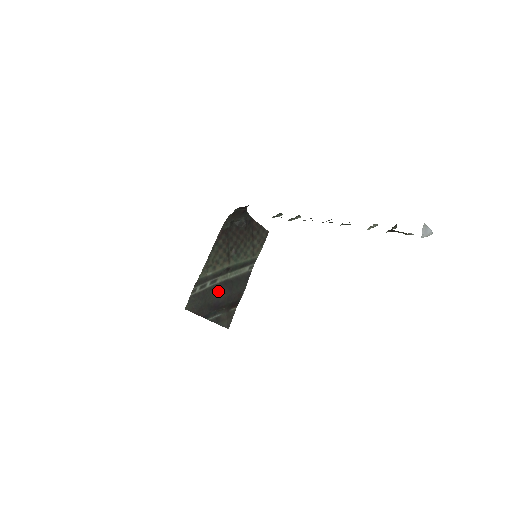
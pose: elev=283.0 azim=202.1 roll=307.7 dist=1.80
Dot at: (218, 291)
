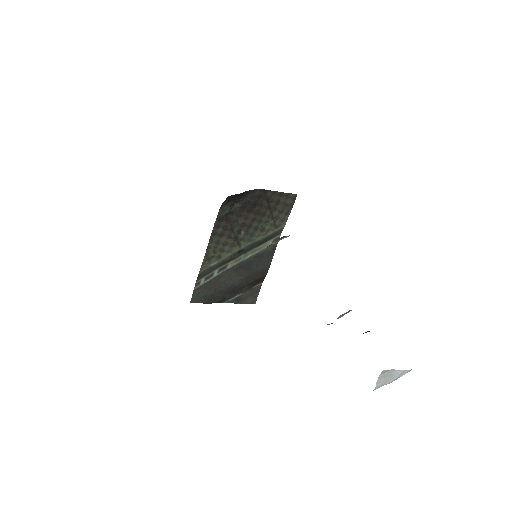
Dot at: (231, 276)
